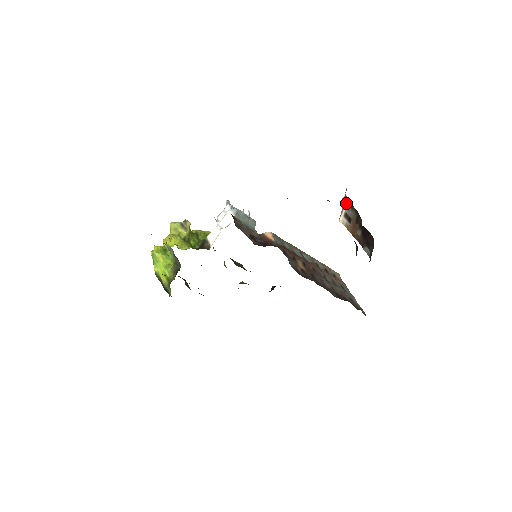
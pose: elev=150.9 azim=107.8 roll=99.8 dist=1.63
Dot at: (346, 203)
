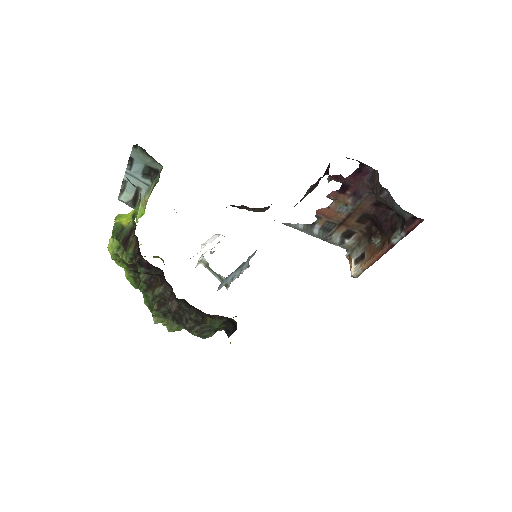
Dot at: (351, 251)
